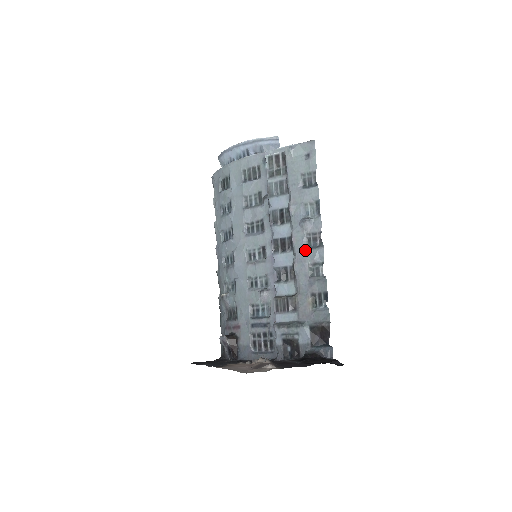
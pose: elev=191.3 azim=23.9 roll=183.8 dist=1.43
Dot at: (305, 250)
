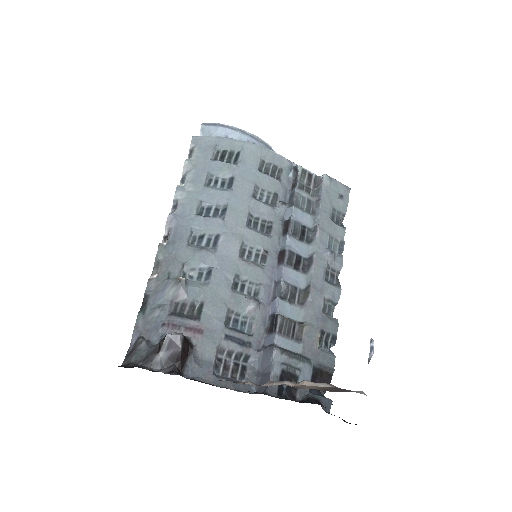
Dot at: (324, 281)
